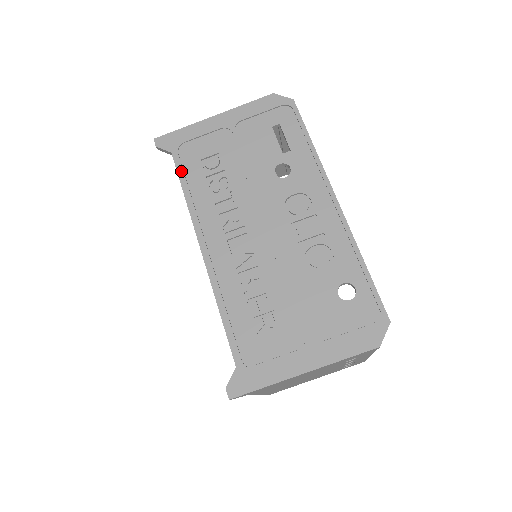
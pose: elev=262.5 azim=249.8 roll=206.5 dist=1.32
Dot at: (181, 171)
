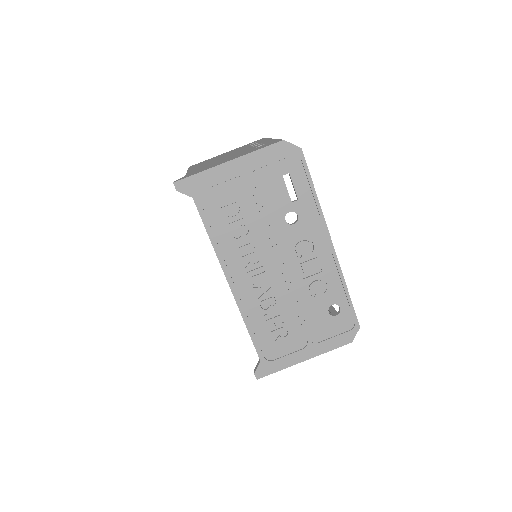
Dot at: (204, 216)
